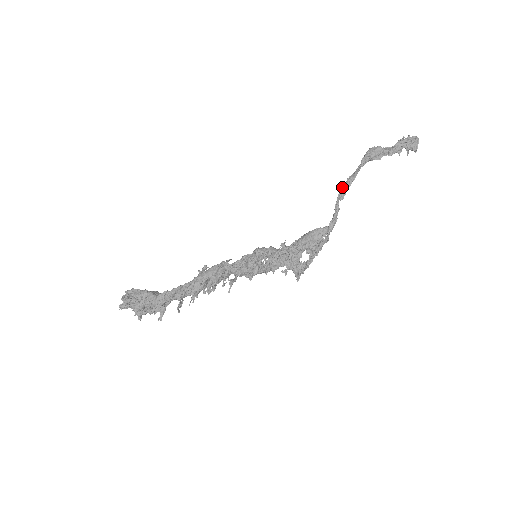
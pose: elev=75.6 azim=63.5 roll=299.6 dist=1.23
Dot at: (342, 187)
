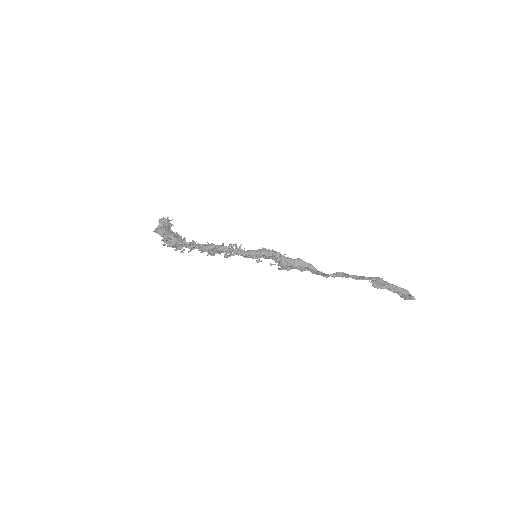
Dot at: (341, 272)
